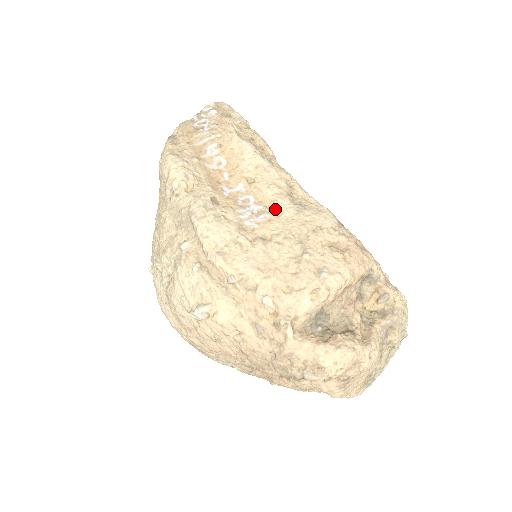
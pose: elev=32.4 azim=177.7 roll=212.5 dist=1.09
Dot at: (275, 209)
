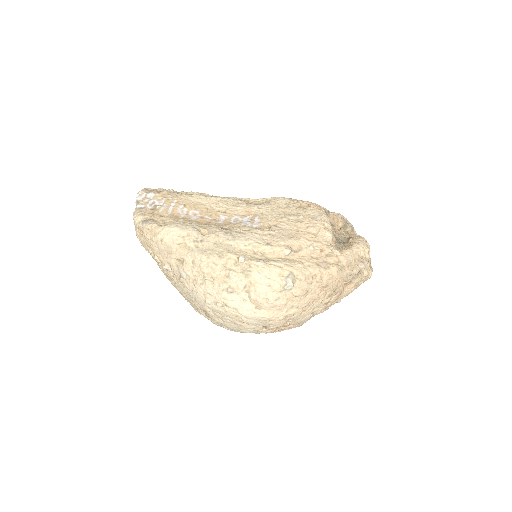
Dot at: (256, 212)
